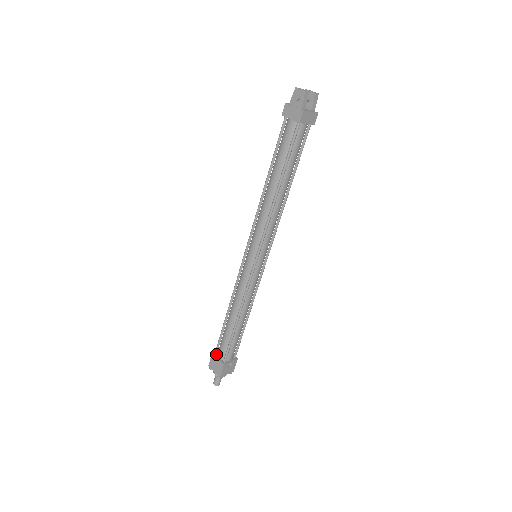
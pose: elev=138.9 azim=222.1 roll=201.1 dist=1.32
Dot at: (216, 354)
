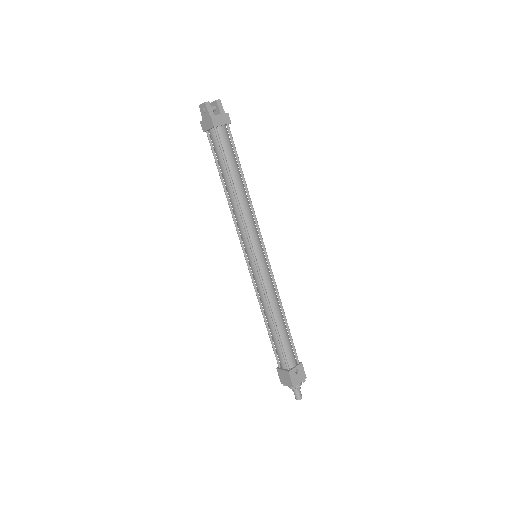
Dot at: (280, 367)
